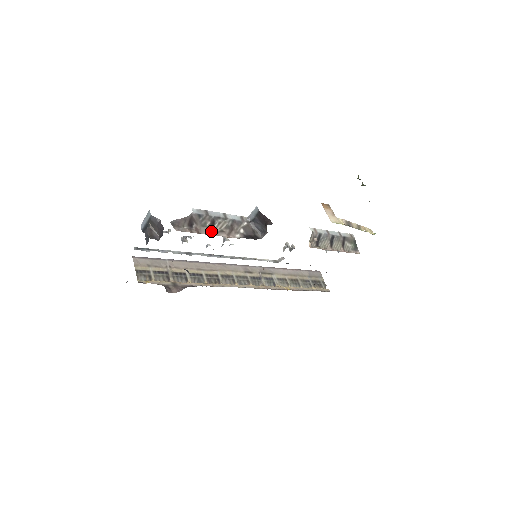
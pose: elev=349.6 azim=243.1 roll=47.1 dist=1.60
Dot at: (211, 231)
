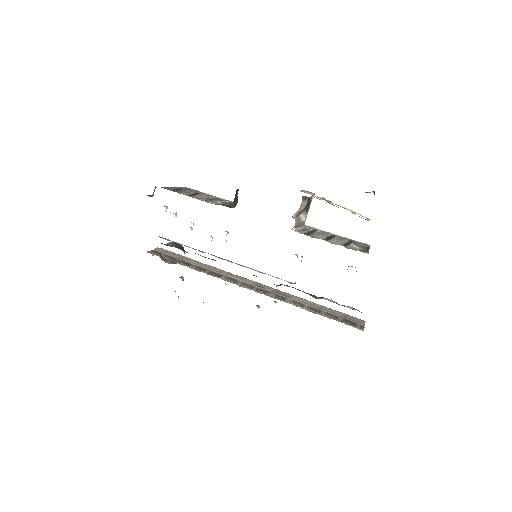
Dot at: (190, 196)
